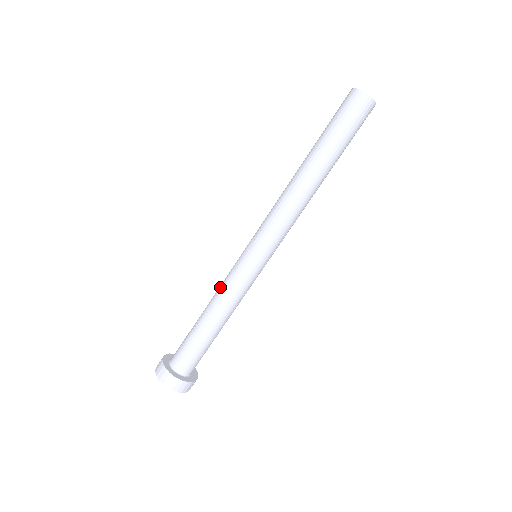
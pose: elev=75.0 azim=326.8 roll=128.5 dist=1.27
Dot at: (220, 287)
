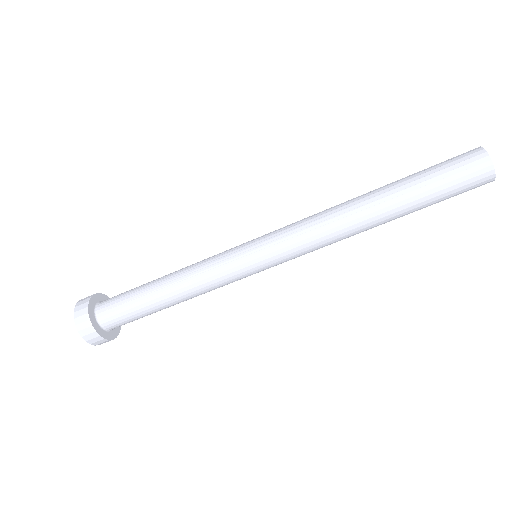
Dot at: (198, 271)
